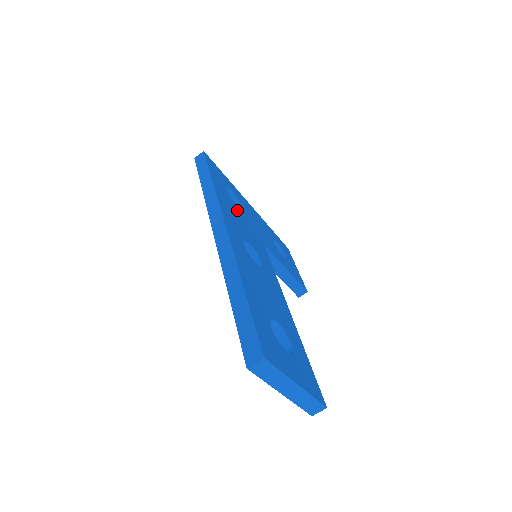
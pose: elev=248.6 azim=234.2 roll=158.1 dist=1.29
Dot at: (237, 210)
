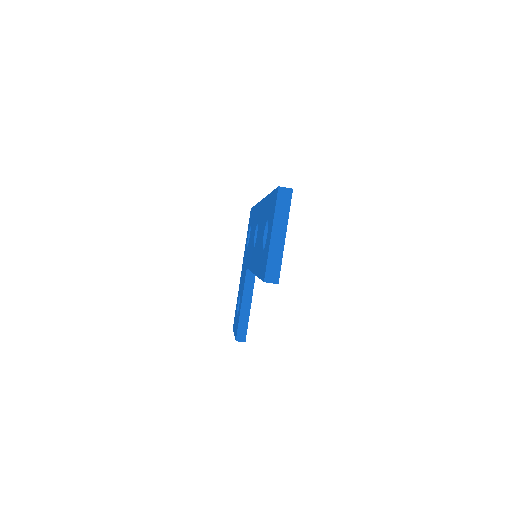
Dot at: occluded
